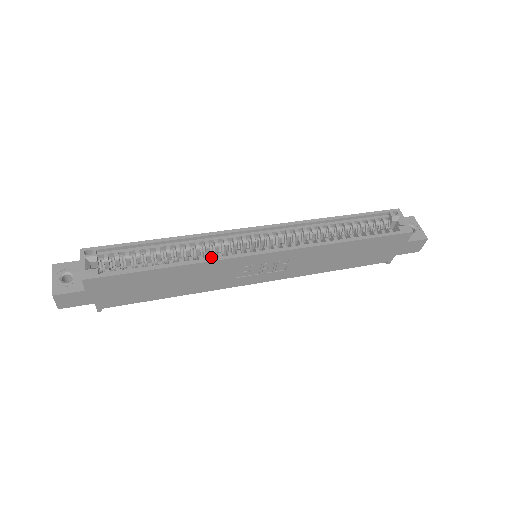
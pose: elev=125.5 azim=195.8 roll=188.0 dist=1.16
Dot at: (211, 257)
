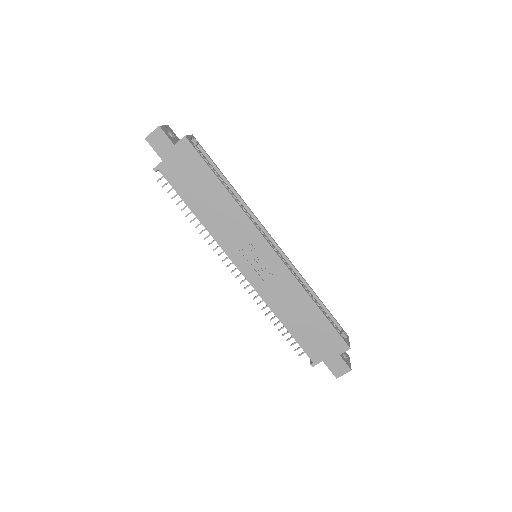
Dot at: (245, 215)
